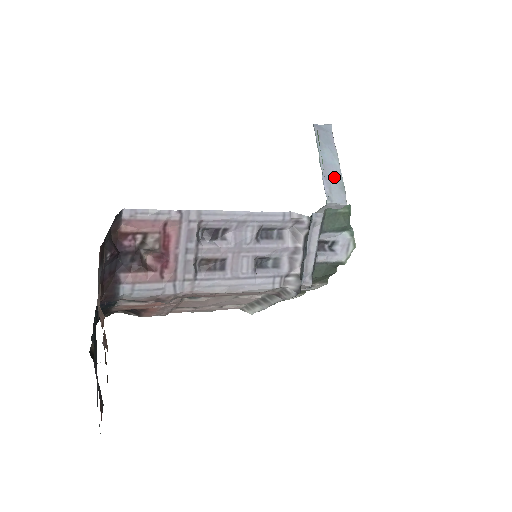
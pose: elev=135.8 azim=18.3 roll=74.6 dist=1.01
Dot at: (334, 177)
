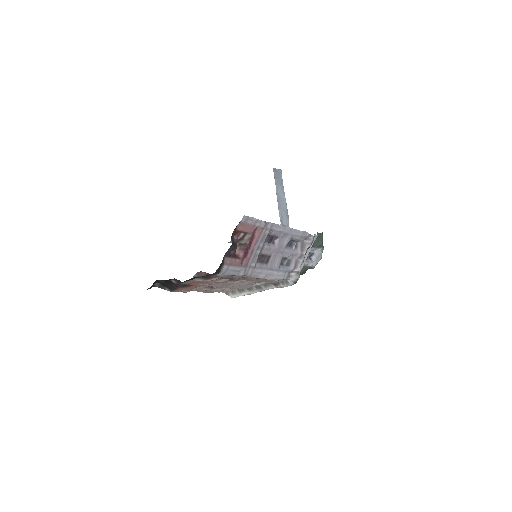
Dot at: (283, 207)
